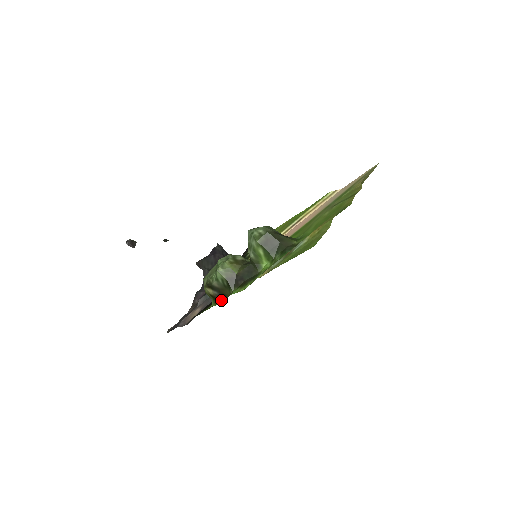
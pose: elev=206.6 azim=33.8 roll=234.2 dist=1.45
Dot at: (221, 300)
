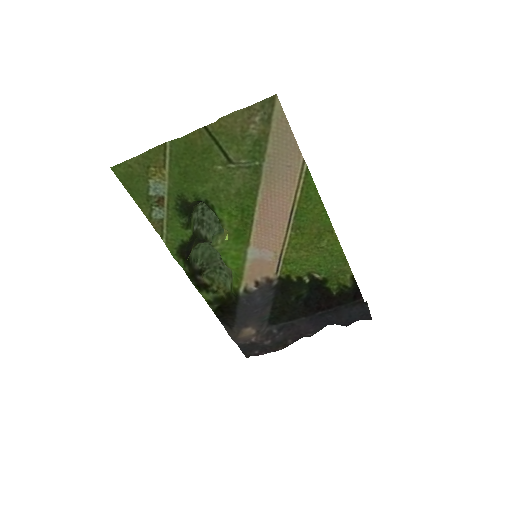
Dot at: (194, 282)
